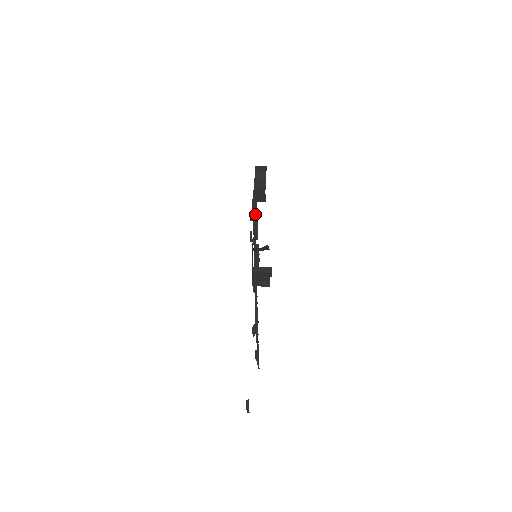
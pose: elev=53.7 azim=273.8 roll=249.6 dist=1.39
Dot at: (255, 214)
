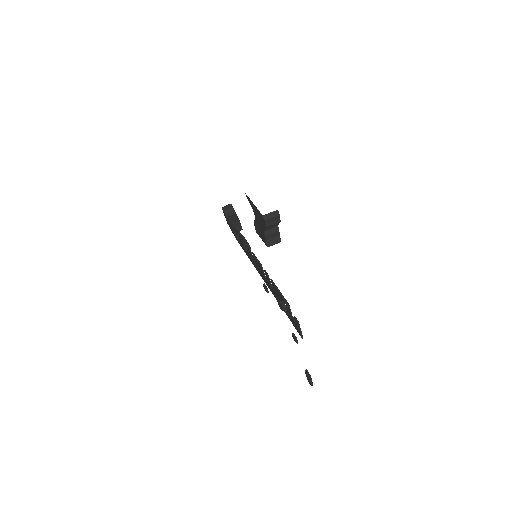
Dot at: occluded
